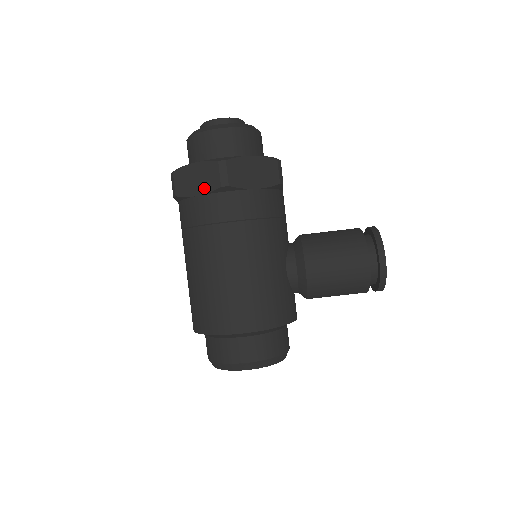
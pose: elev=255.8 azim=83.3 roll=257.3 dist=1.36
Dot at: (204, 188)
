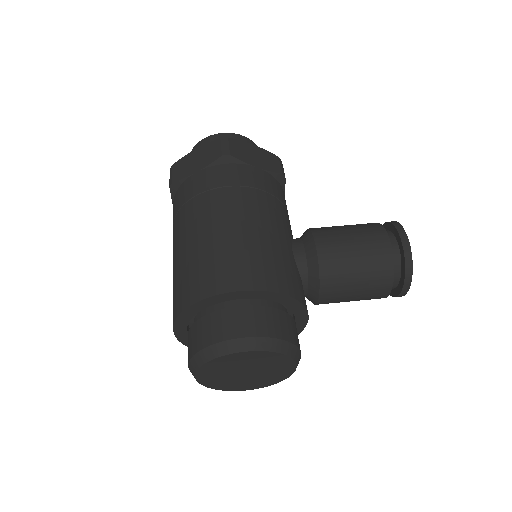
Dot at: (204, 163)
